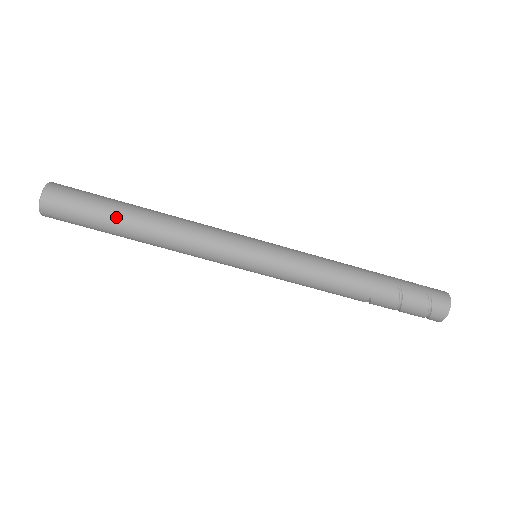
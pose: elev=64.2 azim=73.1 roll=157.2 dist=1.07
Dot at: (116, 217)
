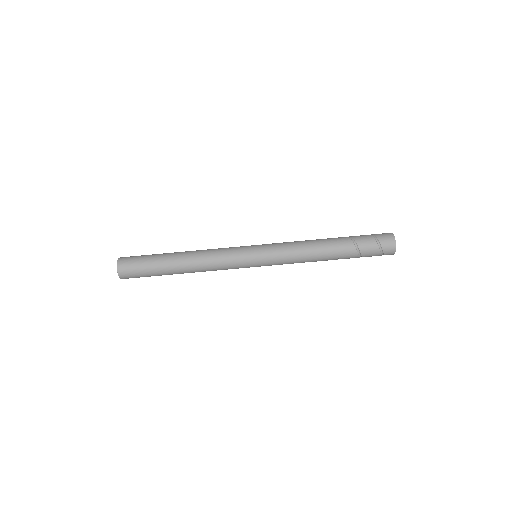
Dot at: (163, 268)
